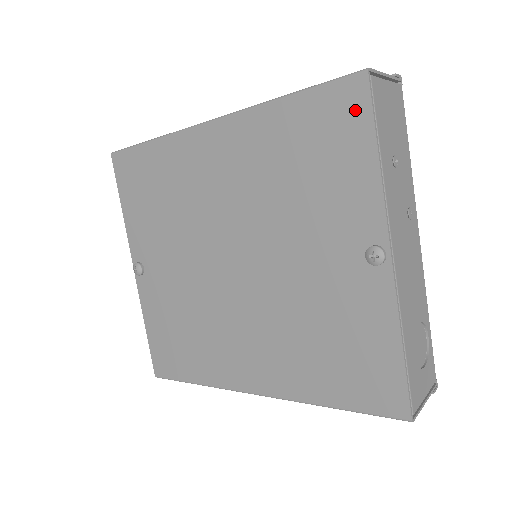
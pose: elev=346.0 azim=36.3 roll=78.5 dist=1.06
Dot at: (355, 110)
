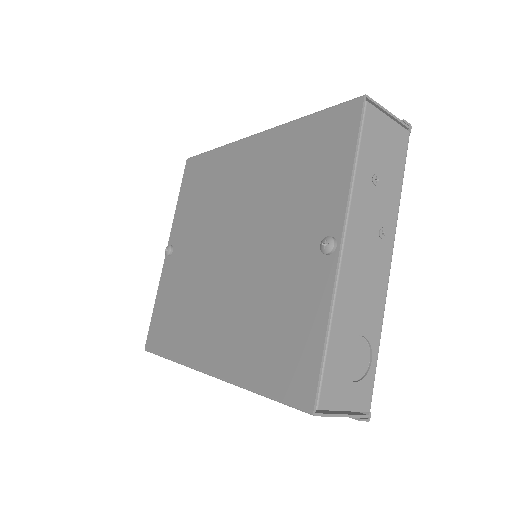
Dot at: (348, 126)
